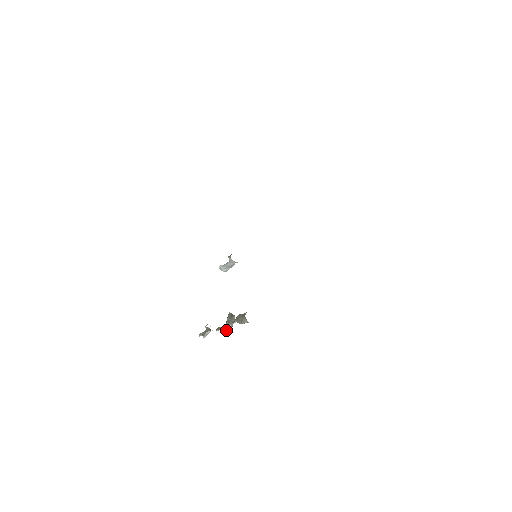
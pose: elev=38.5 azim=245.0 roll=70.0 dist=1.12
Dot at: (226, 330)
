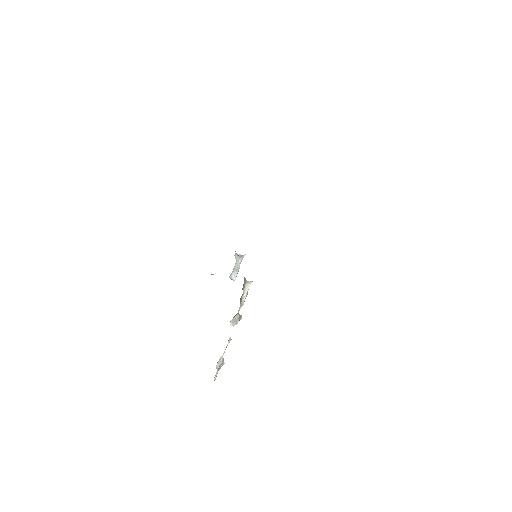
Dot at: (233, 321)
